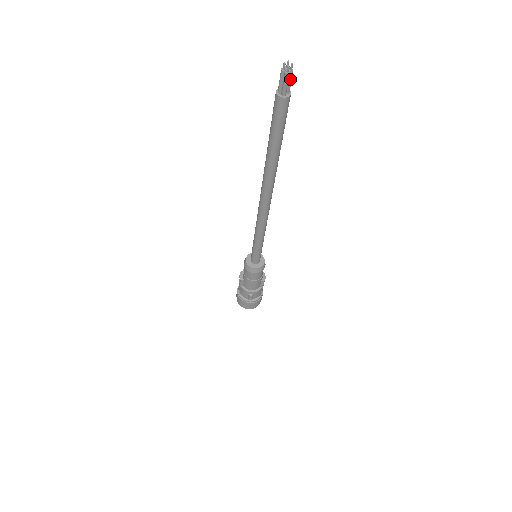
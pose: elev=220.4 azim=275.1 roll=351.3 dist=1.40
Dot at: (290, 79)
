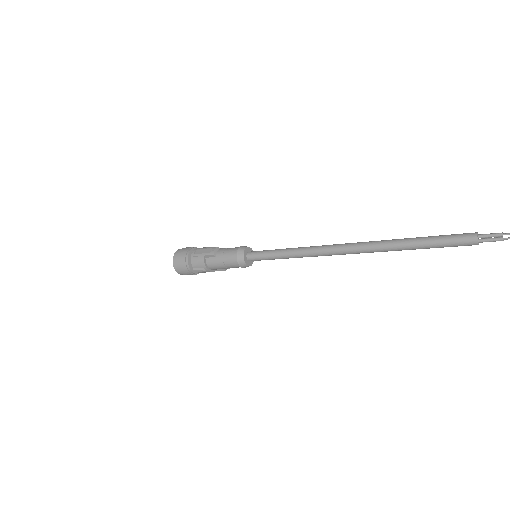
Dot at: (495, 241)
